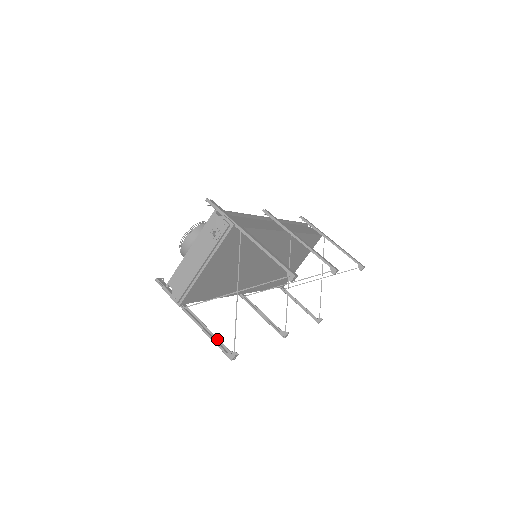
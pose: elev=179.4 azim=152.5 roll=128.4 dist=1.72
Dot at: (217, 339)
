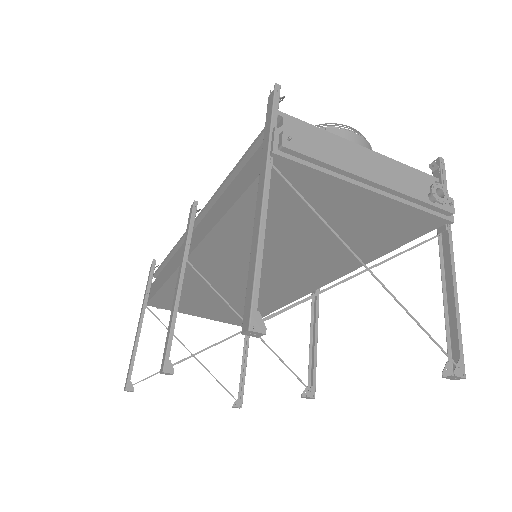
Dot at: (253, 268)
